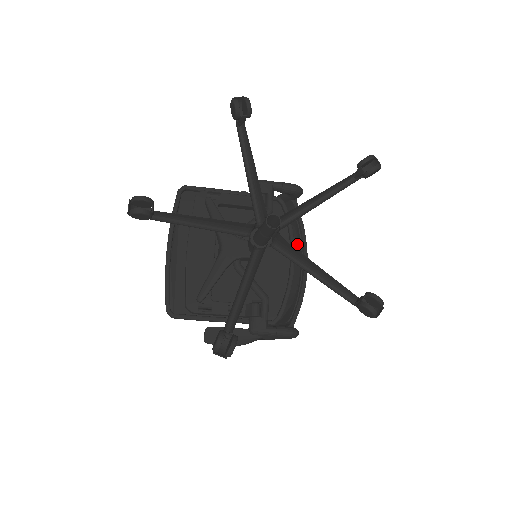
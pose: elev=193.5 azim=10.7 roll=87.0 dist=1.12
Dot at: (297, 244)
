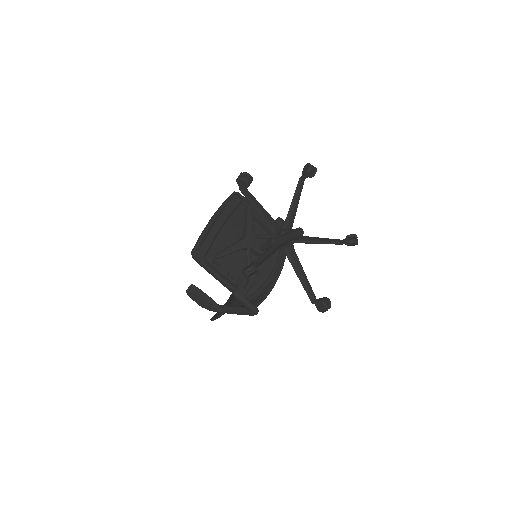
Dot at: occluded
